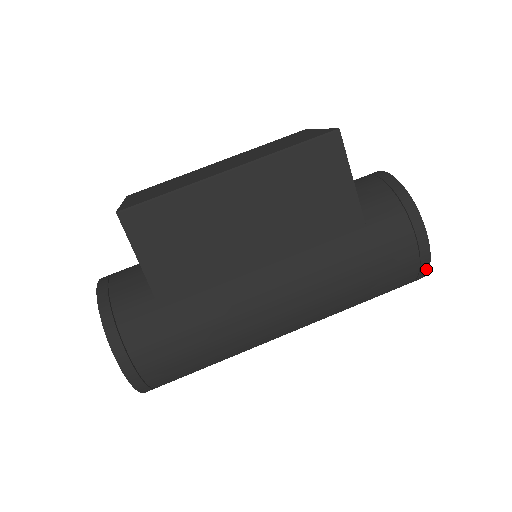
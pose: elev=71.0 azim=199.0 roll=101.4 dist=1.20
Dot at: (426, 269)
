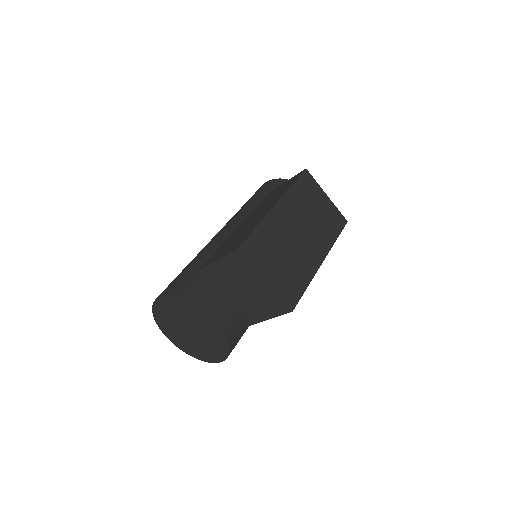
Dot at: occluded
